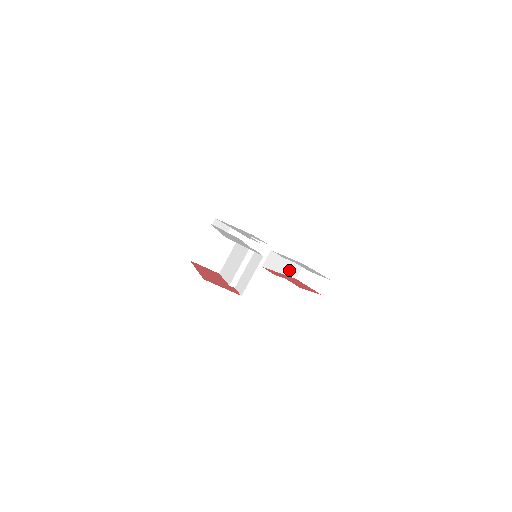
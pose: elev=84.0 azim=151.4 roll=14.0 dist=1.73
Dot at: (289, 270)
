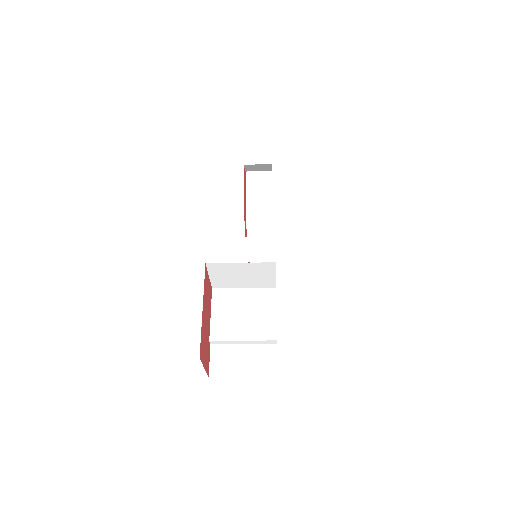
Dot at: occluded
